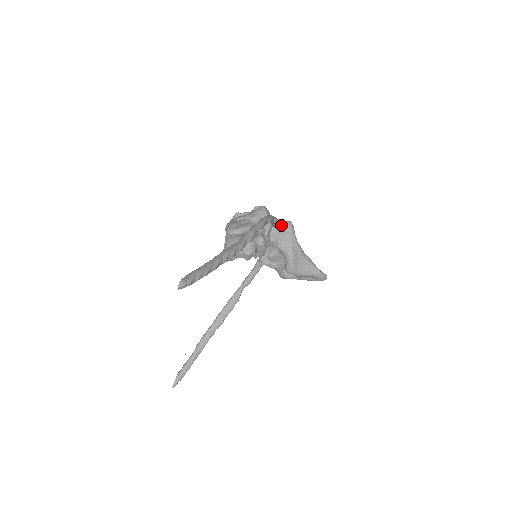
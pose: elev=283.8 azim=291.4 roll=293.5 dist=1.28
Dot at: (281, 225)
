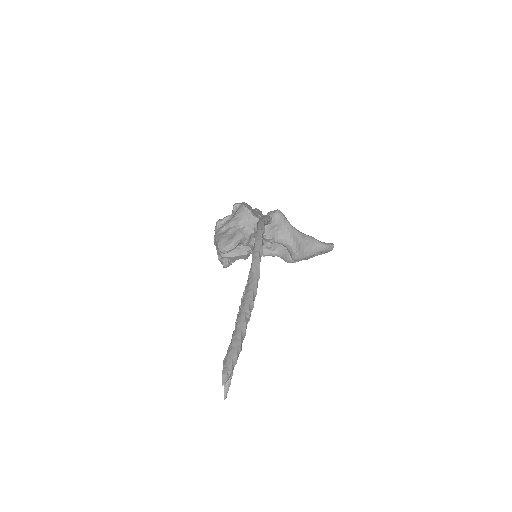
Dot at: (271, 219)
